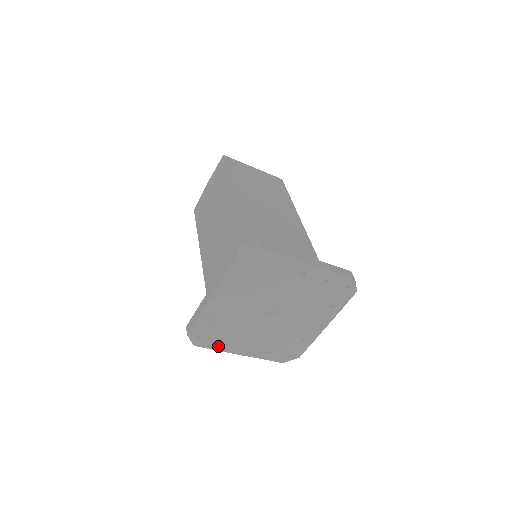
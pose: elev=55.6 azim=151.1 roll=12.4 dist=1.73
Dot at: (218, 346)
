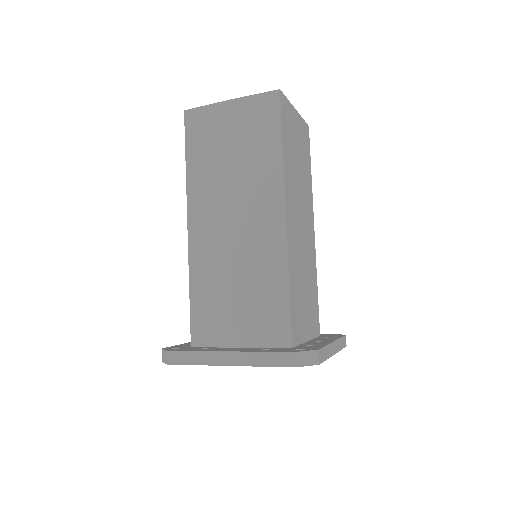
Dot at: occluded
